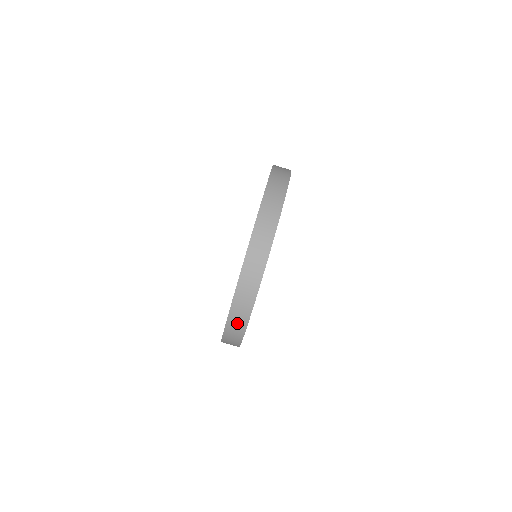
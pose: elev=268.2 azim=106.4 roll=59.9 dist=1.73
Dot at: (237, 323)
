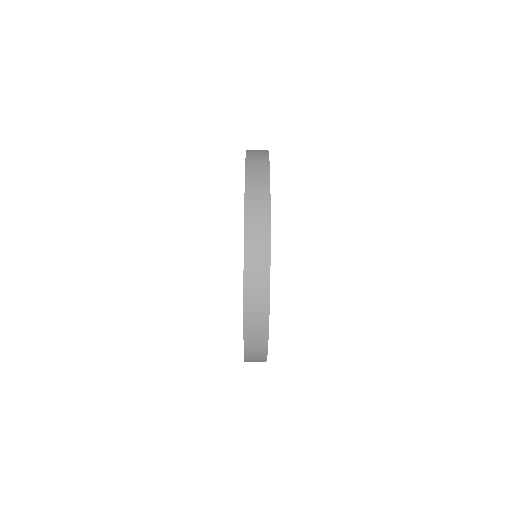
Dot at: occluded
